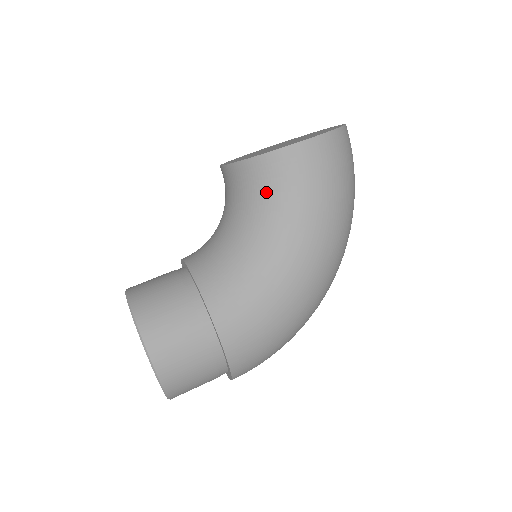
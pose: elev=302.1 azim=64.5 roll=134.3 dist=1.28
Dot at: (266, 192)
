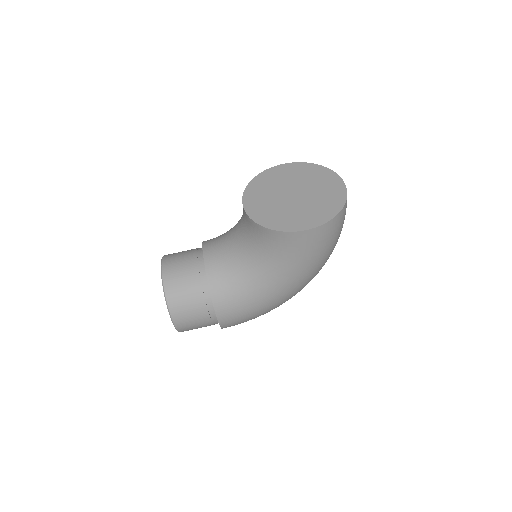
Dot at: (268, 248)
